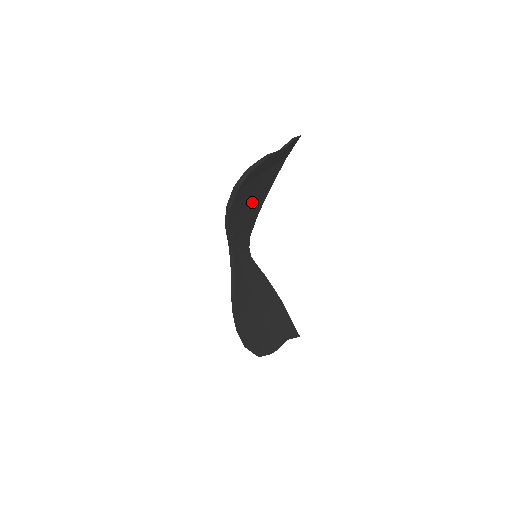
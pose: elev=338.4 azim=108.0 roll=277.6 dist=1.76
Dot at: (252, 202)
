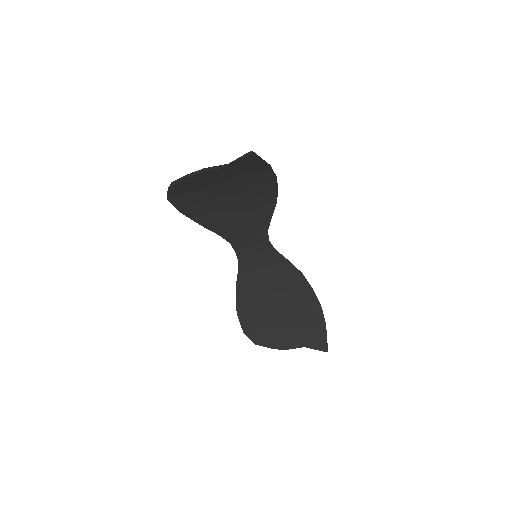
Dot at: (238, 203)
